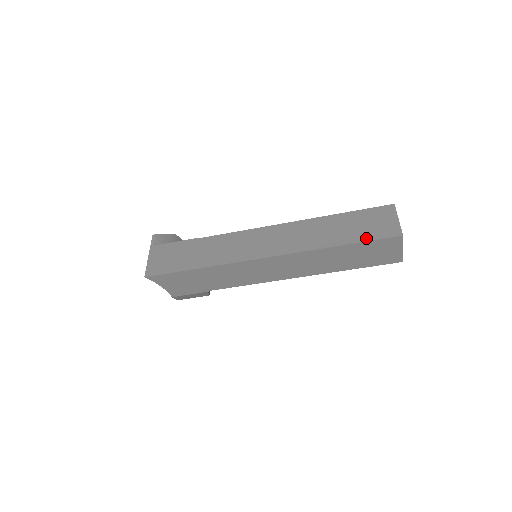
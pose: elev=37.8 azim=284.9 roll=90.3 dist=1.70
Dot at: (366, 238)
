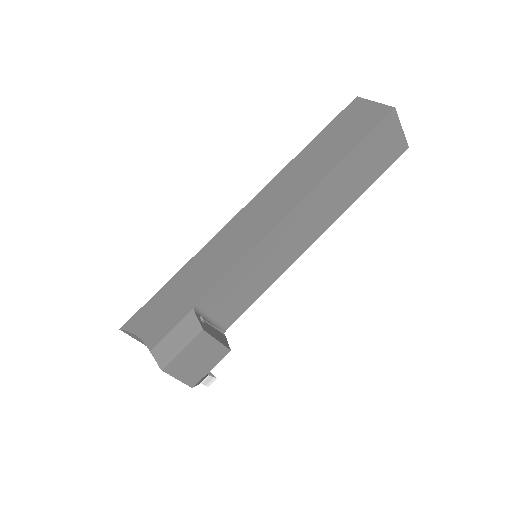
Dot at: occluded
